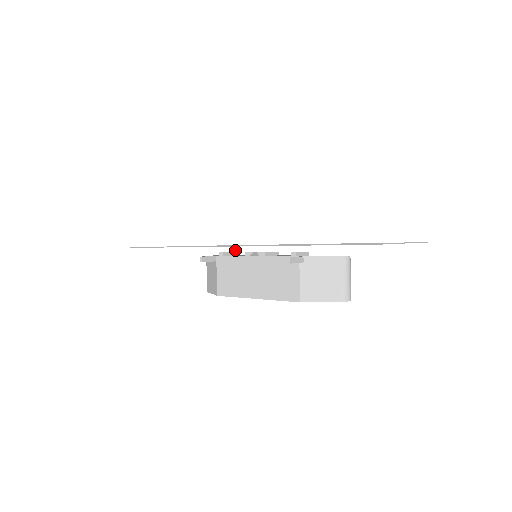
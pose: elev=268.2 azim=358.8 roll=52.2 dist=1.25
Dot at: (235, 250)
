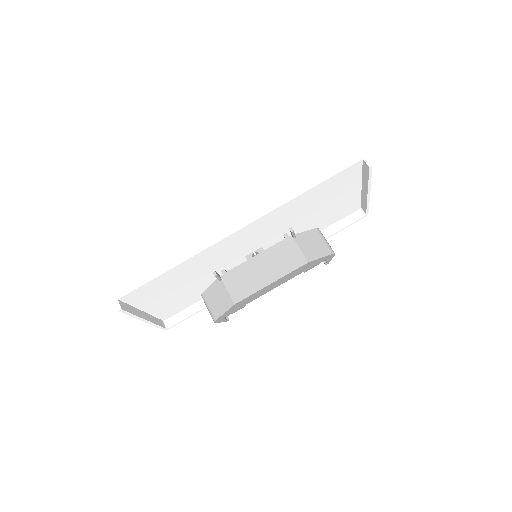
Dot at: (269, 211)
